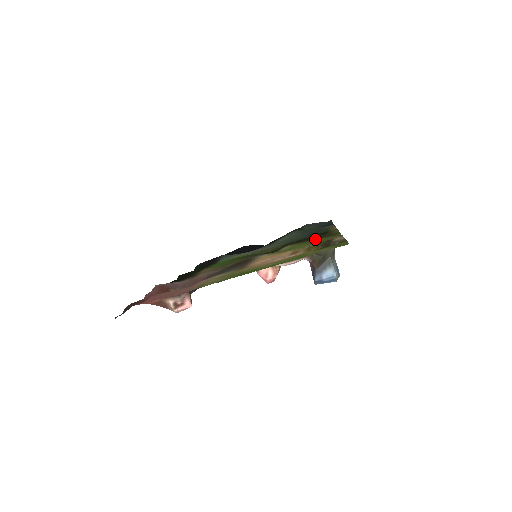
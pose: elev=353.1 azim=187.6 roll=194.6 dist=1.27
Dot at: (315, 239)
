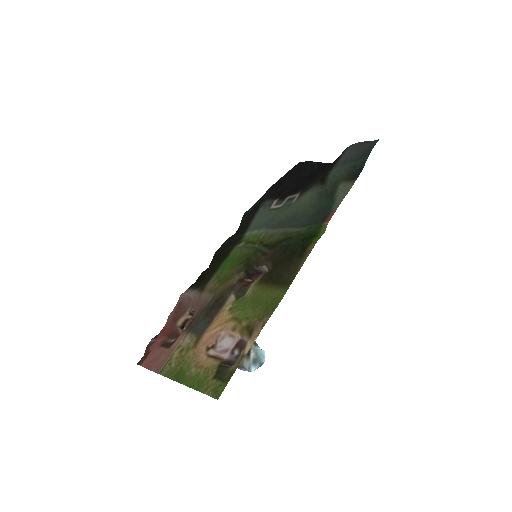
Dot at: (273, 285)
